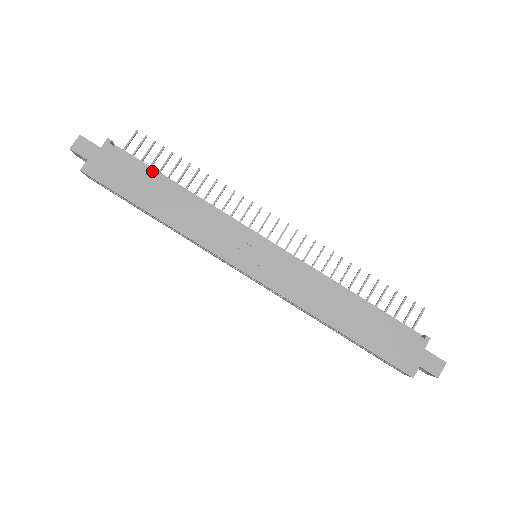
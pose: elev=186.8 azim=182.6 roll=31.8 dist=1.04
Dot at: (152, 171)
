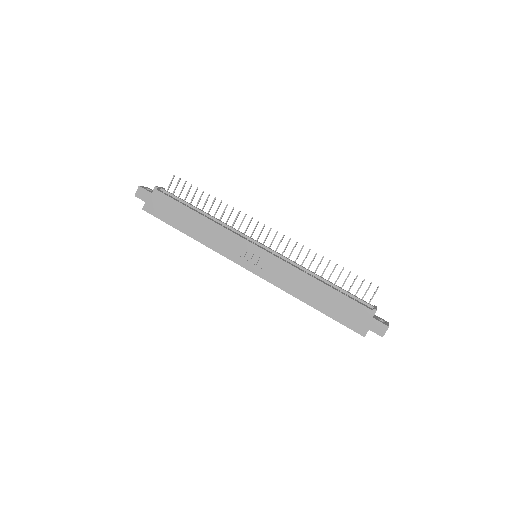
Dot at: (184, 206)
